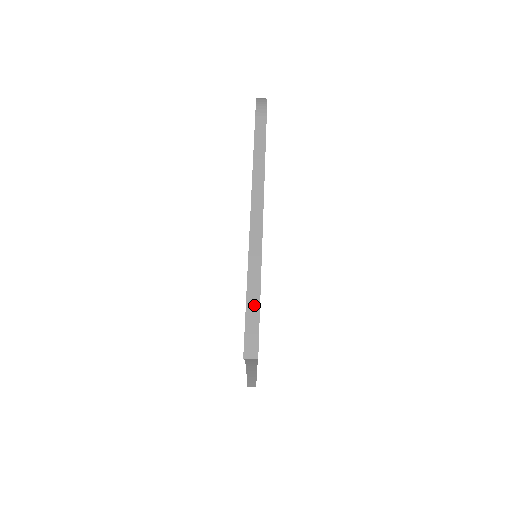
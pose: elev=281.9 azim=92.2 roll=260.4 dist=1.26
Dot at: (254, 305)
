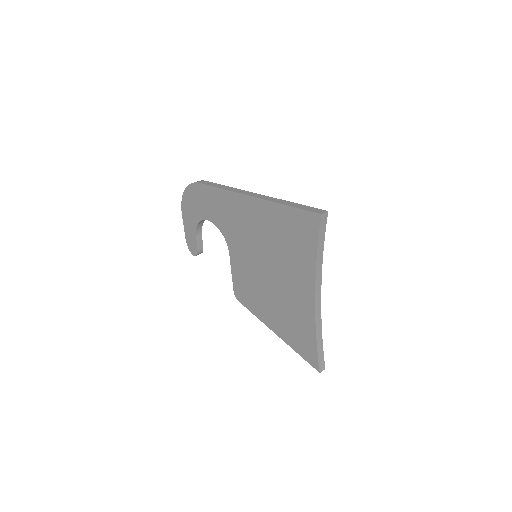
Dot at: (297, 205)
